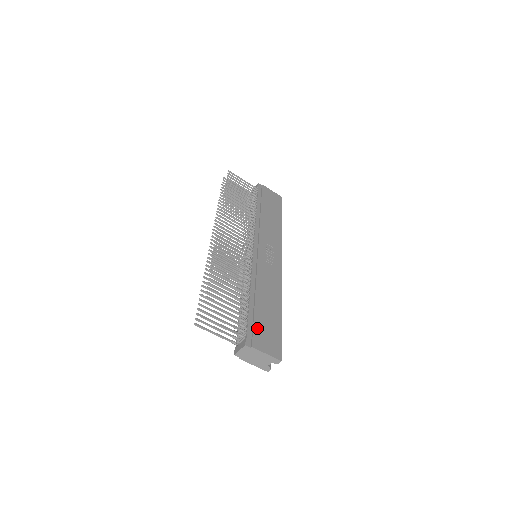
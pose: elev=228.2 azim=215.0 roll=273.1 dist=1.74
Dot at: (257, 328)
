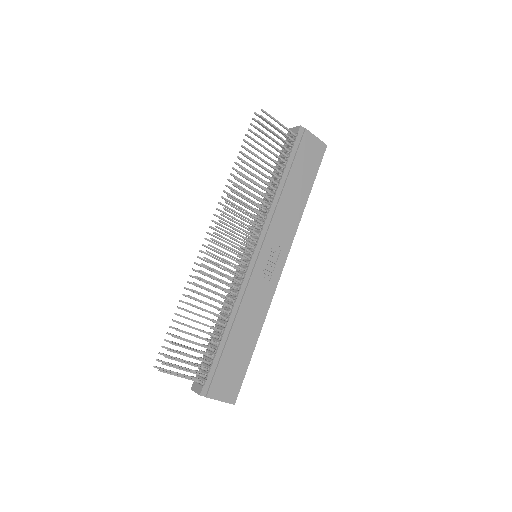
Dot at: (220, 372)
